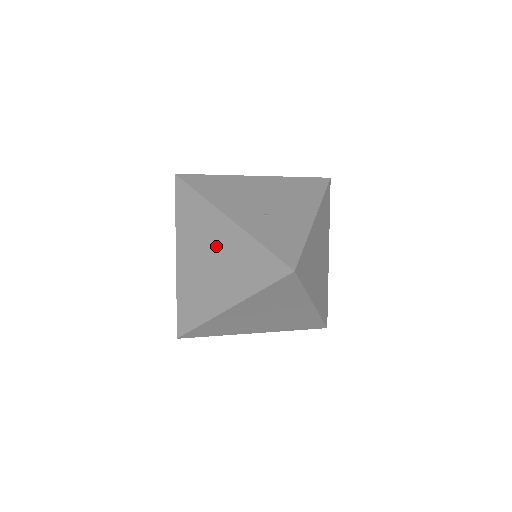
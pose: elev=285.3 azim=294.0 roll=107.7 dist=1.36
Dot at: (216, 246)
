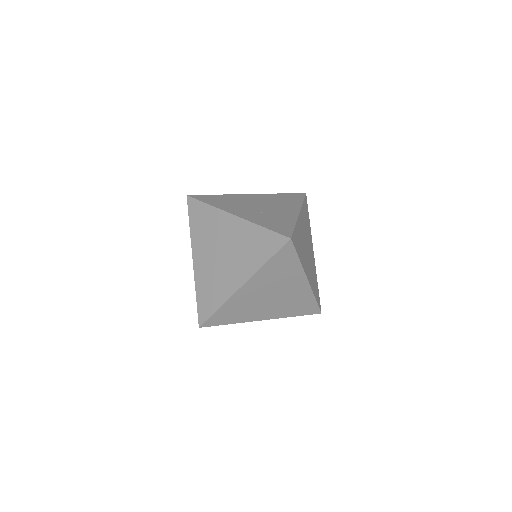
Dot at: (226, 240)
